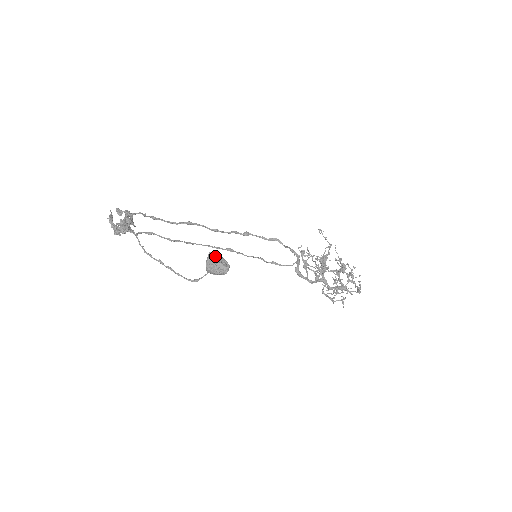
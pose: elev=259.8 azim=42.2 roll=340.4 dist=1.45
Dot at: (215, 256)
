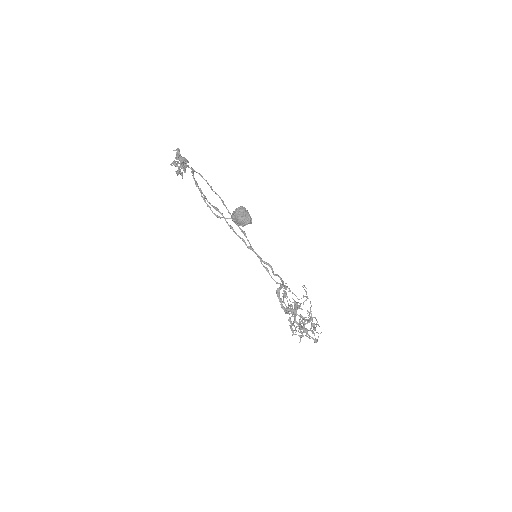
Dot at: (245, 209)
